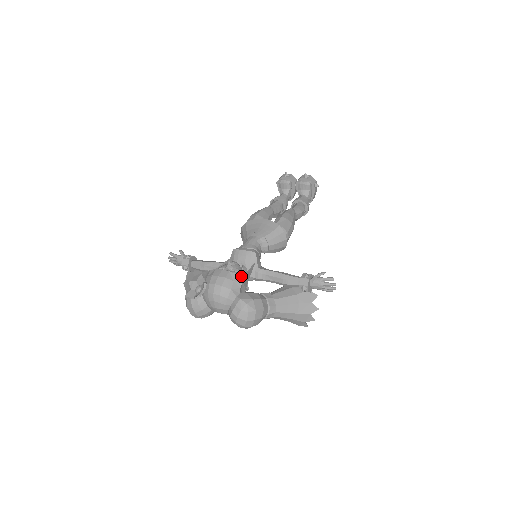
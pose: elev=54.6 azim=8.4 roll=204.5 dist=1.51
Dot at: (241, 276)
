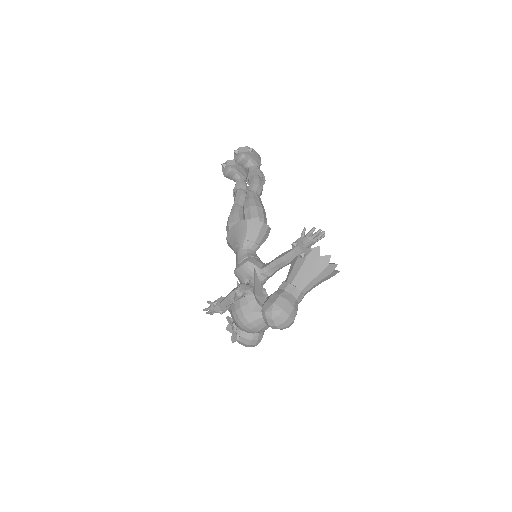
Dot at: (252, 292)
